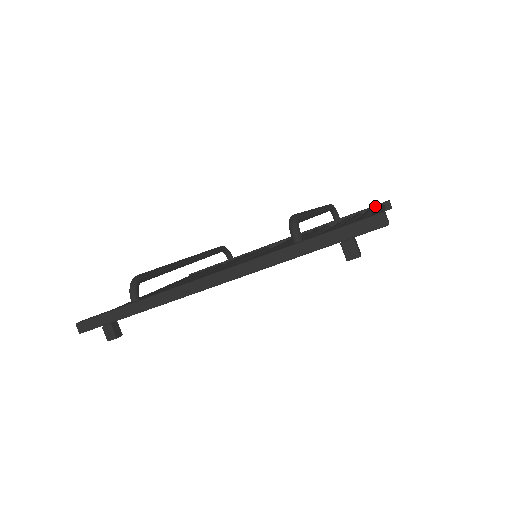
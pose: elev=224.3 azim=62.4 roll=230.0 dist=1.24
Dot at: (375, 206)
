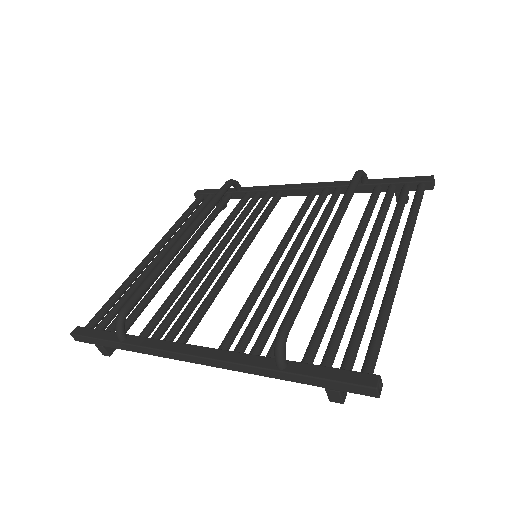
Dot at: (413, 182)
